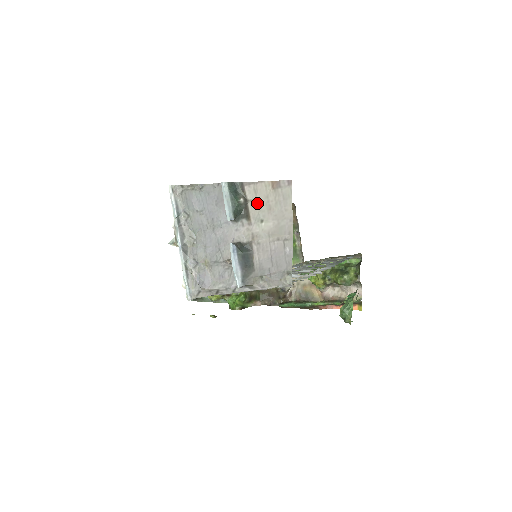
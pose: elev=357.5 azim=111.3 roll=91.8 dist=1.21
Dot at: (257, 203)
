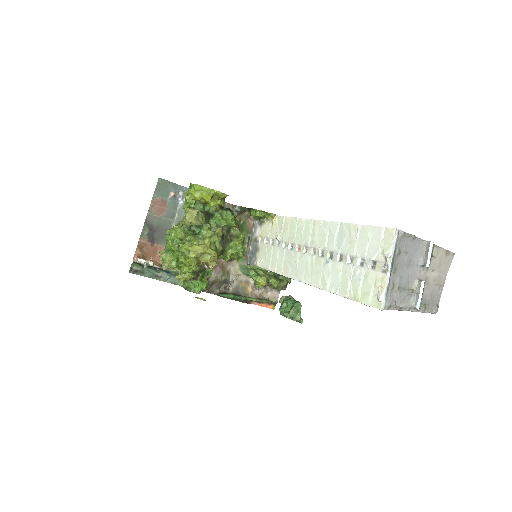
Dot at: (436, 259)
